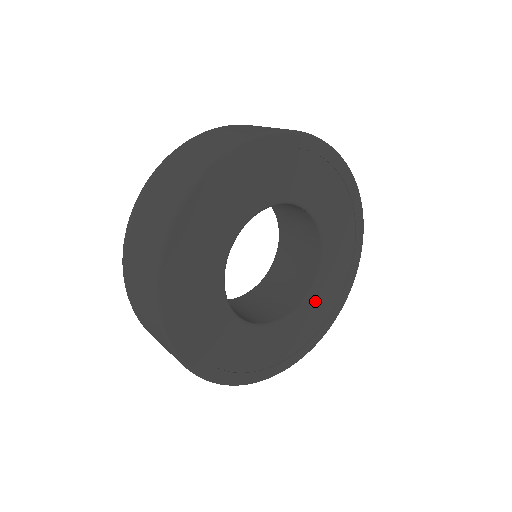
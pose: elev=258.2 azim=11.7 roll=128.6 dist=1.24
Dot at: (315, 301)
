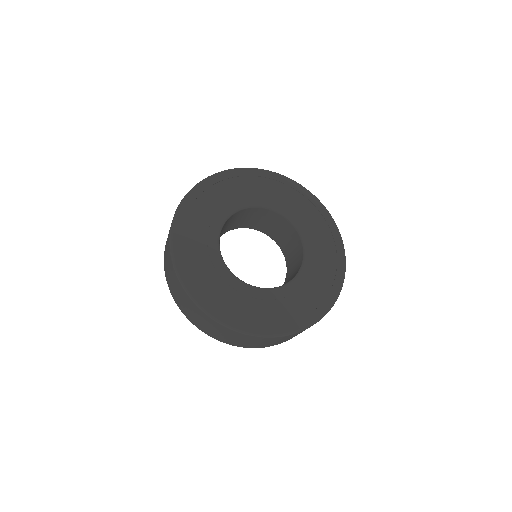
Dot at: (301, 286)
